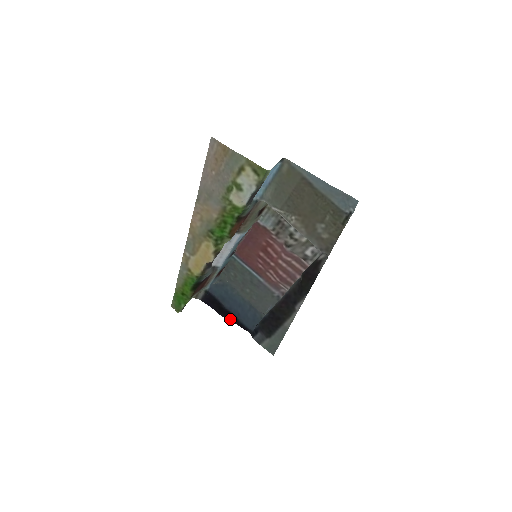
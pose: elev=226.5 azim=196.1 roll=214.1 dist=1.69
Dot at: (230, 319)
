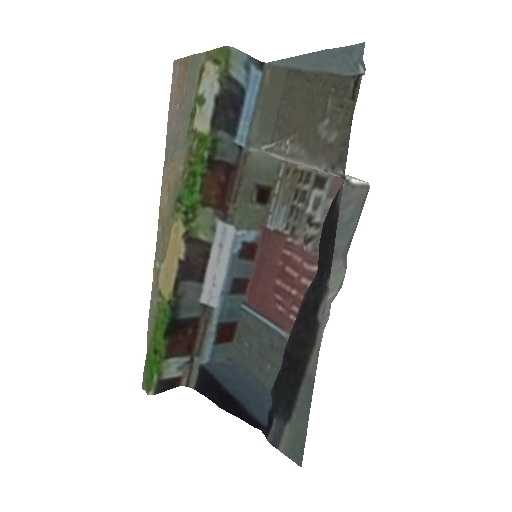
Dot at: (233, 411)
